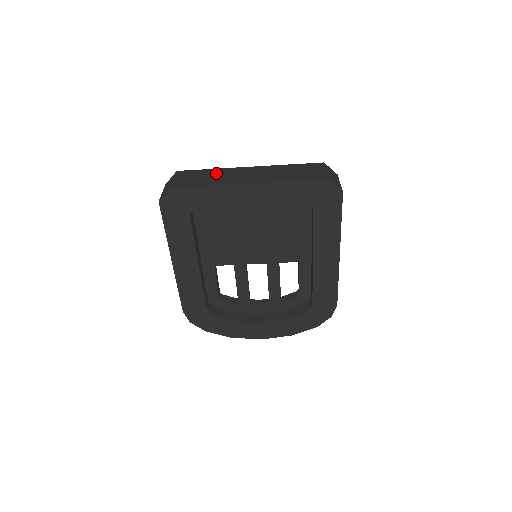
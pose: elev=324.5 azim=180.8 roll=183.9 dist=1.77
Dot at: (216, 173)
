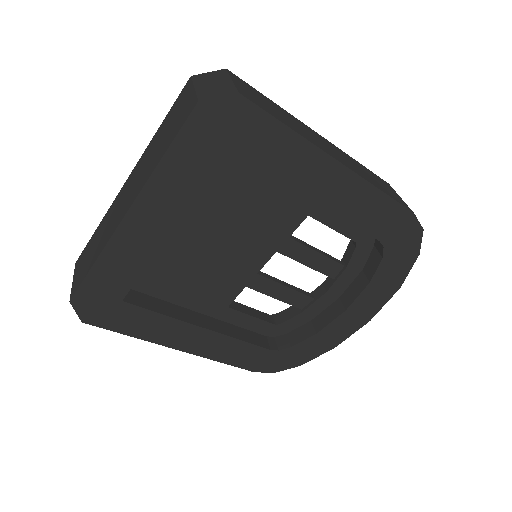
Dot at: (101, 229)
